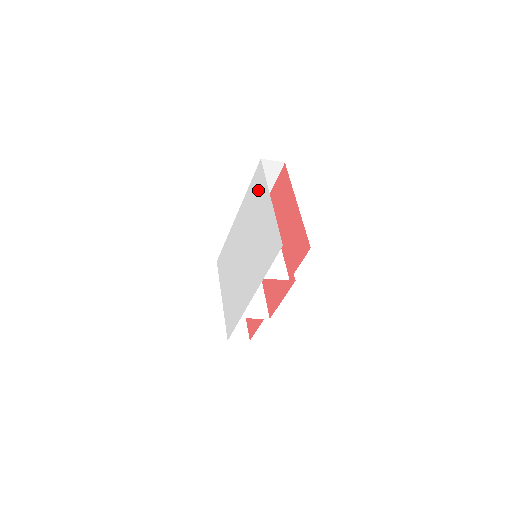
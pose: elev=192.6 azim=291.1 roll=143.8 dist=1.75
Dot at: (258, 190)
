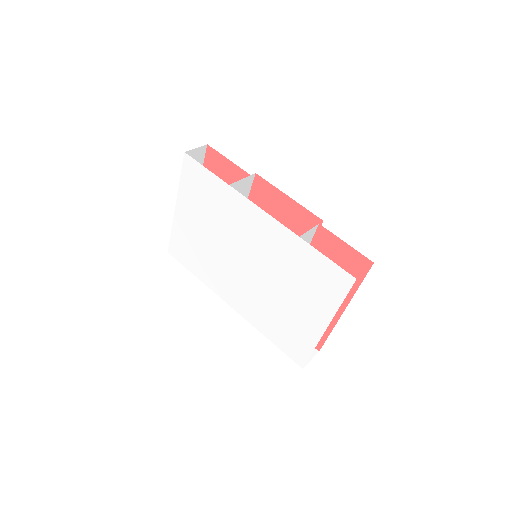
Dot at: (320, 286)
